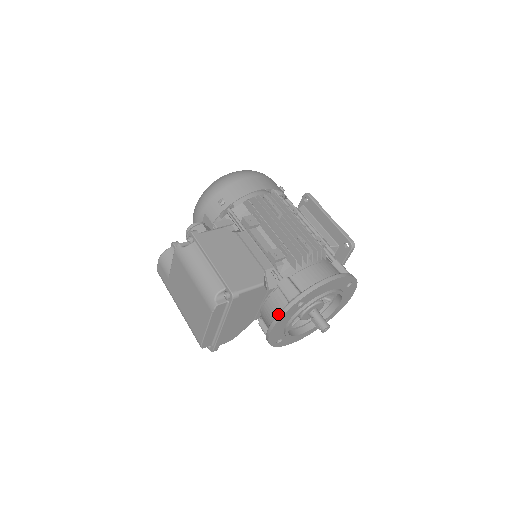
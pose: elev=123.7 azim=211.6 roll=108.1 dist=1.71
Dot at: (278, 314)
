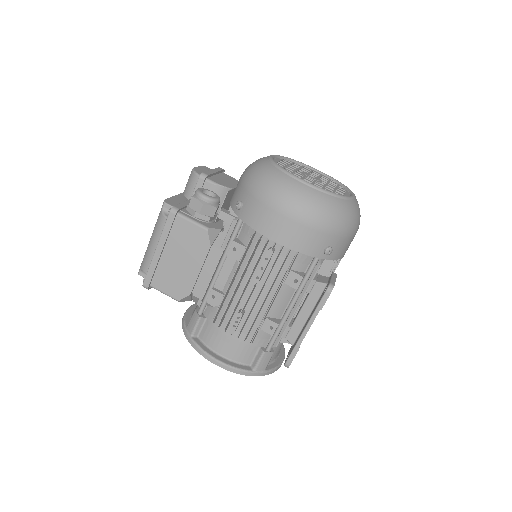
Dot at: (183, 318)
